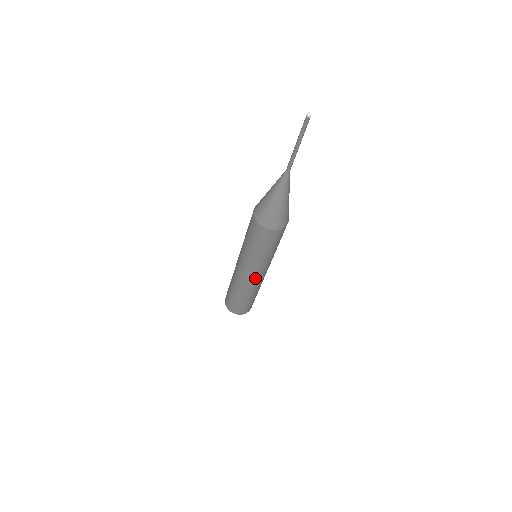
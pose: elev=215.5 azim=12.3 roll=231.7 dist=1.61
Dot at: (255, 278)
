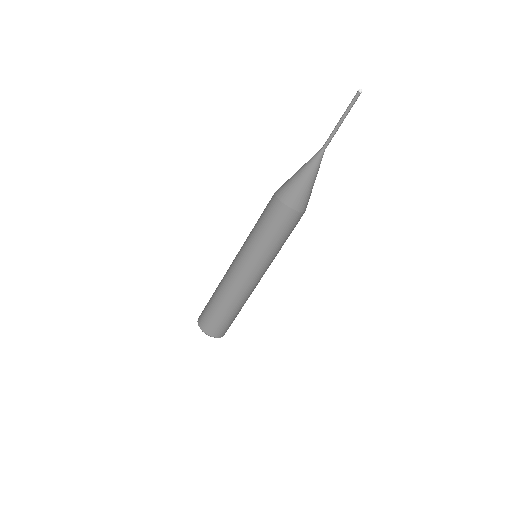
Dot at: (260, 279)
